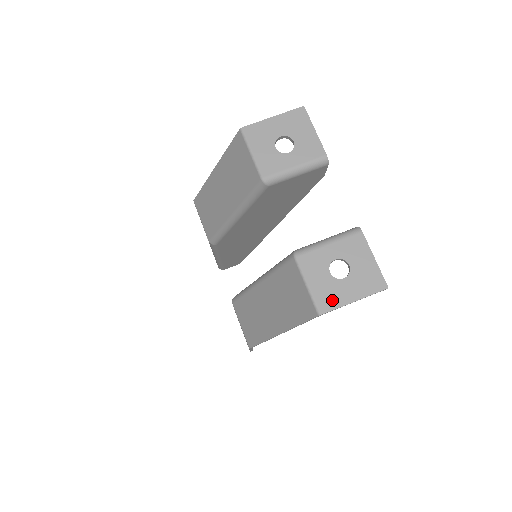
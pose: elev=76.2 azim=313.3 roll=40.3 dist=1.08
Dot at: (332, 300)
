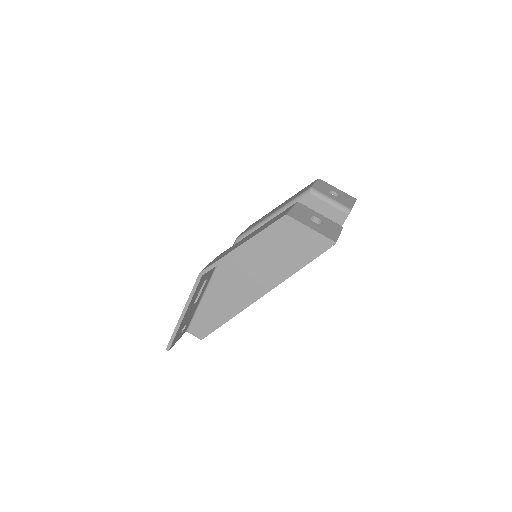
Dot at: (300, 219)
